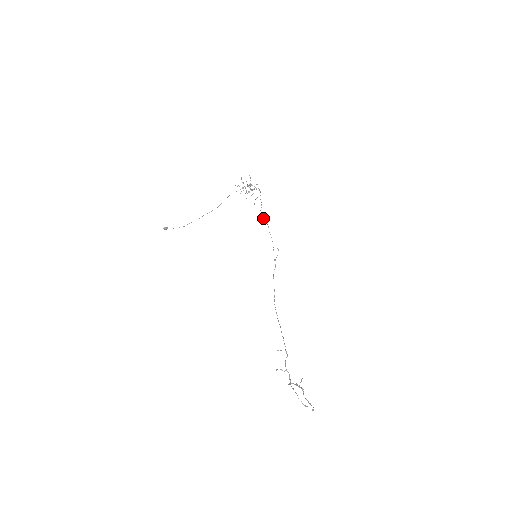
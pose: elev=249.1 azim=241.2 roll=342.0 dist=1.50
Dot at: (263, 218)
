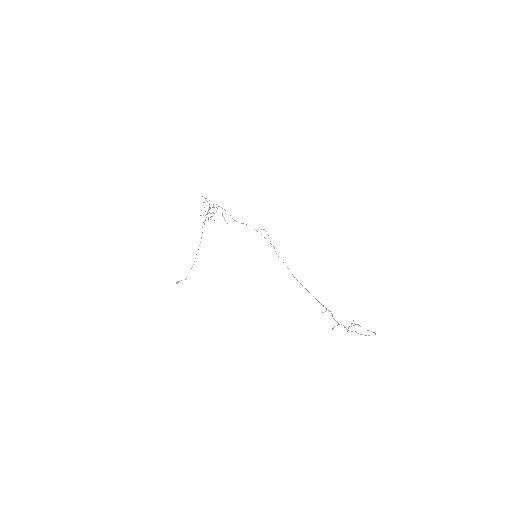
Dot at: occluded
